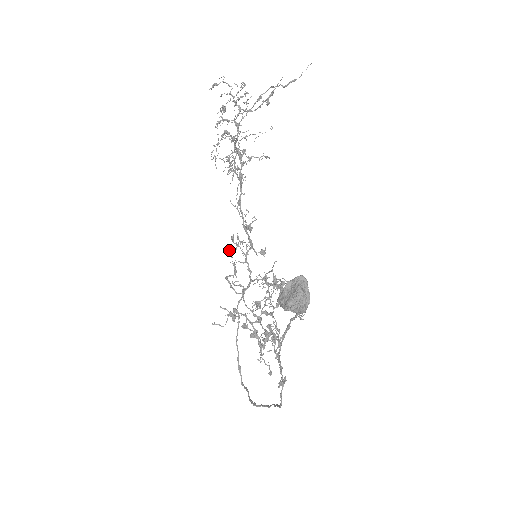
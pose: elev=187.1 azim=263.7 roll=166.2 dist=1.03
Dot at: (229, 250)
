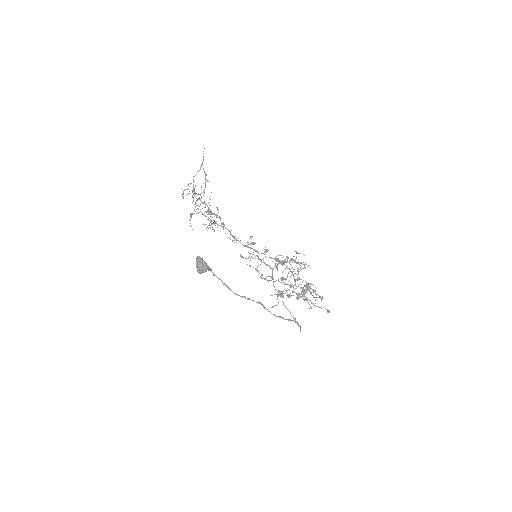
Dot at: occluded
